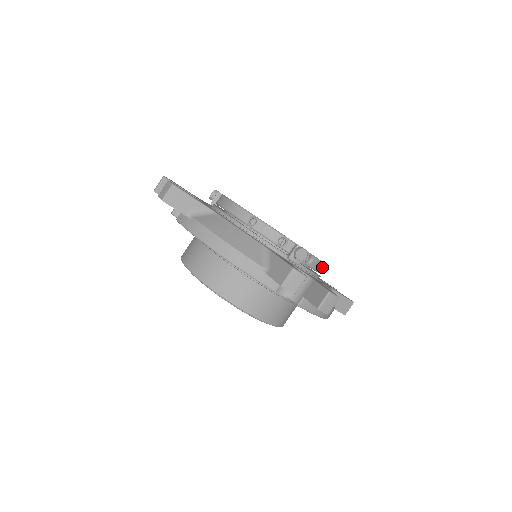
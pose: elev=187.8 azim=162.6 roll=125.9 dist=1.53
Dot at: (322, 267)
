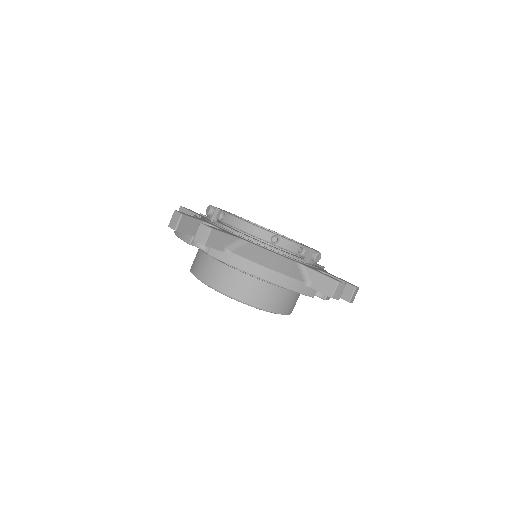
Dot at: occluded
